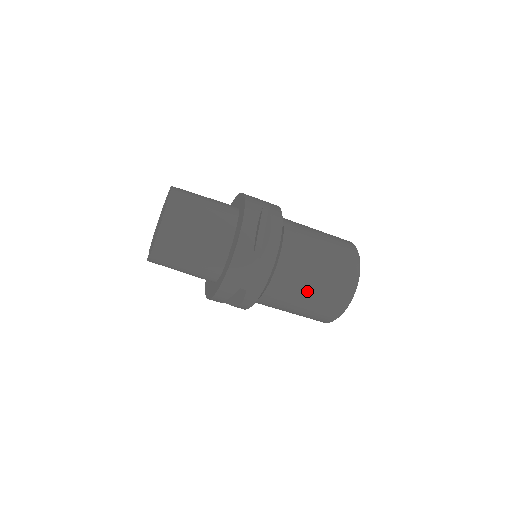
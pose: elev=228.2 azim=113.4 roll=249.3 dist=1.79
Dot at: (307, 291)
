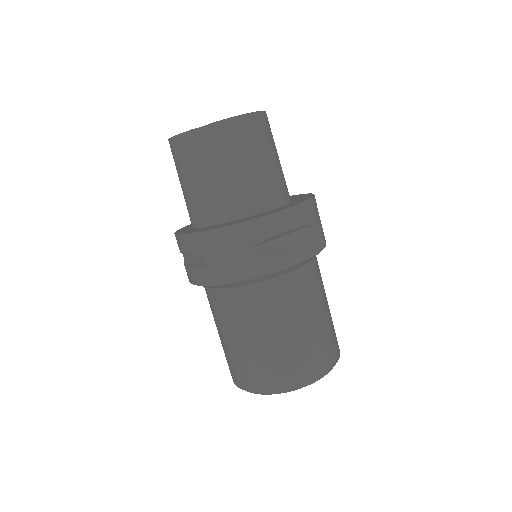
Dot at: (326, 304)
